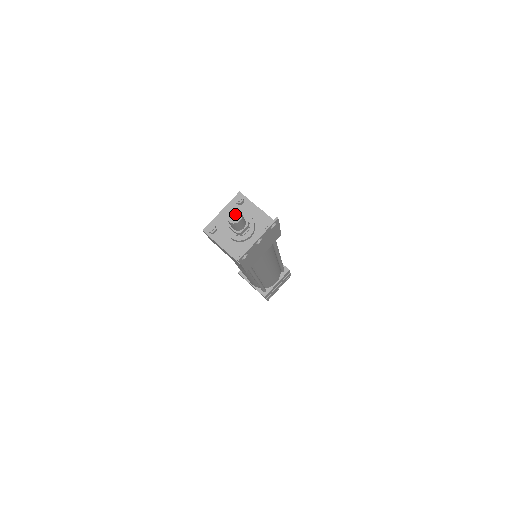
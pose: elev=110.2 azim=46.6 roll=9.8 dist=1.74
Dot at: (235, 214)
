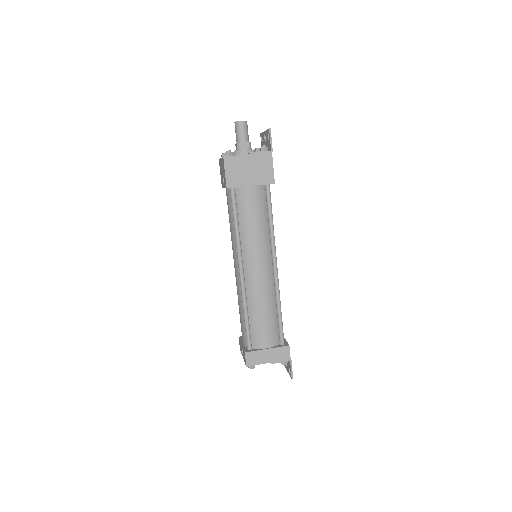
Dot at: occluded
